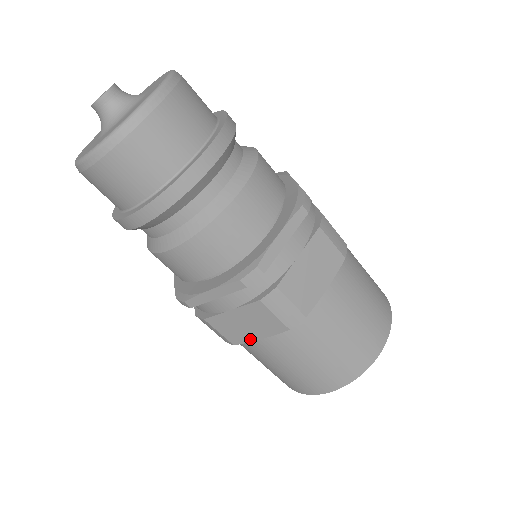
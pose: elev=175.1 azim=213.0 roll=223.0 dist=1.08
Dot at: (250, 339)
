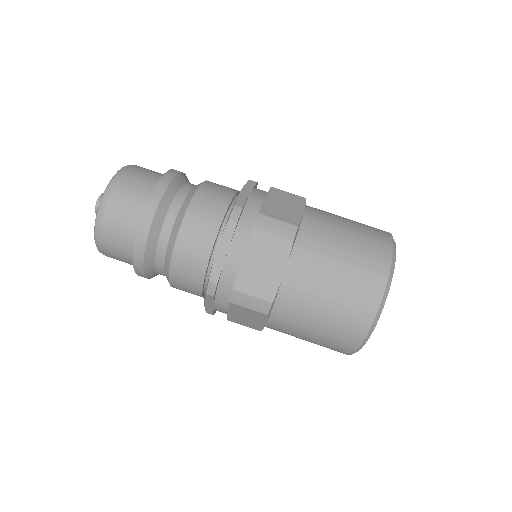
Dot at: (262, 326)
